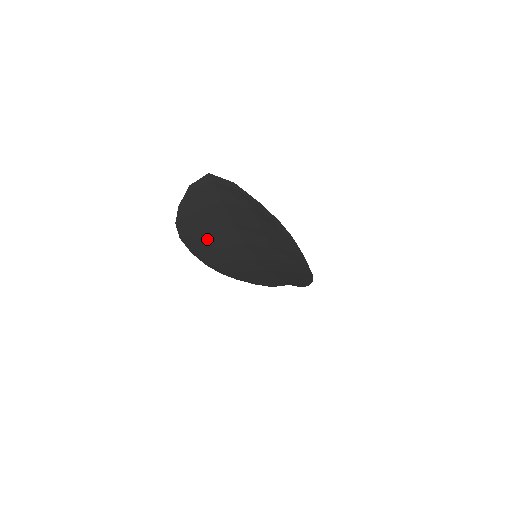
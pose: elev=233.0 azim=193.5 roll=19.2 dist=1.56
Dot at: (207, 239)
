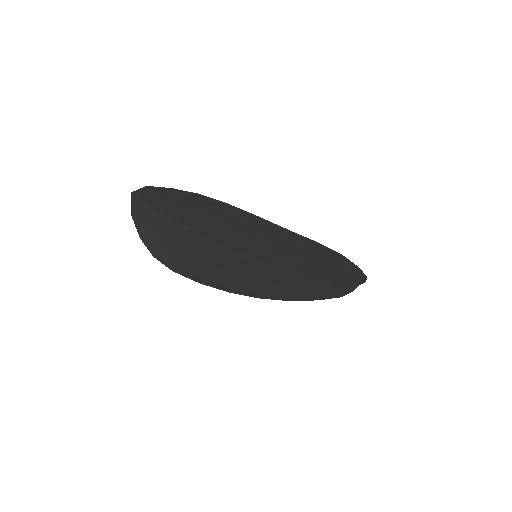
Dot at: (193, 259)
